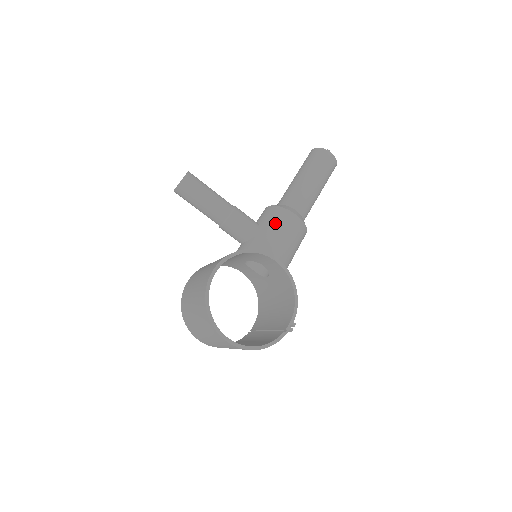
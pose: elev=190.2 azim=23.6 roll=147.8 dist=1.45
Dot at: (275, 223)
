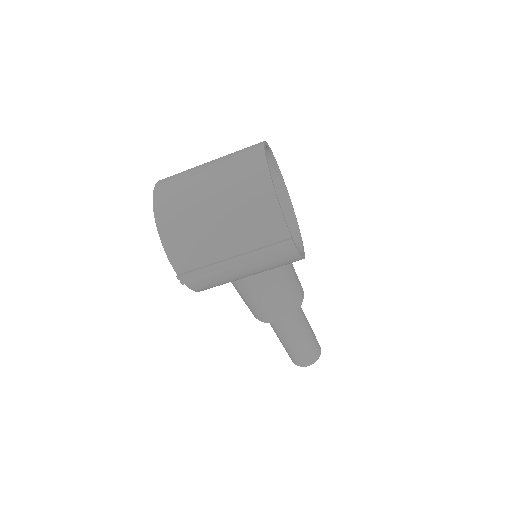
Dot at: occluded
